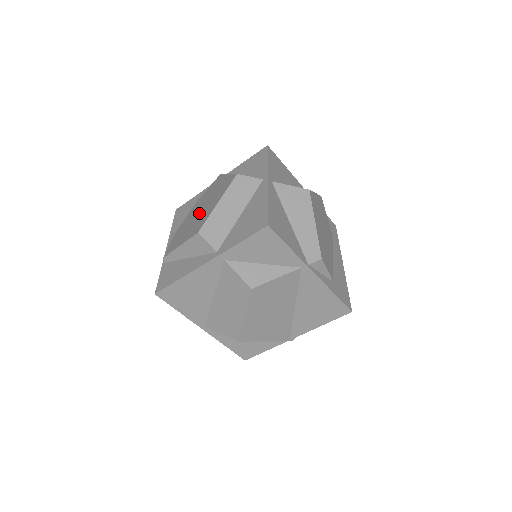
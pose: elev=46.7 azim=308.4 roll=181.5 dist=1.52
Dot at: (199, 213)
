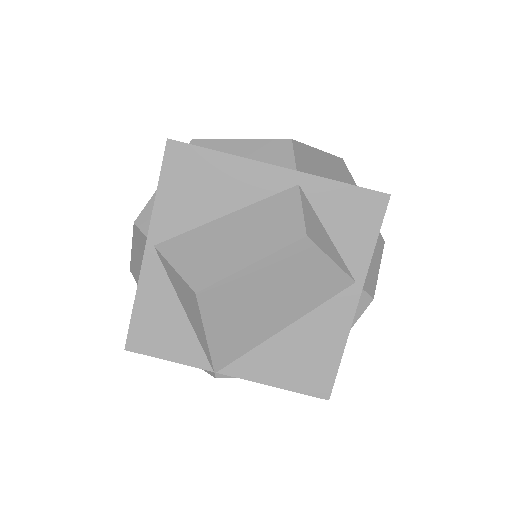
Dot at: occluded
